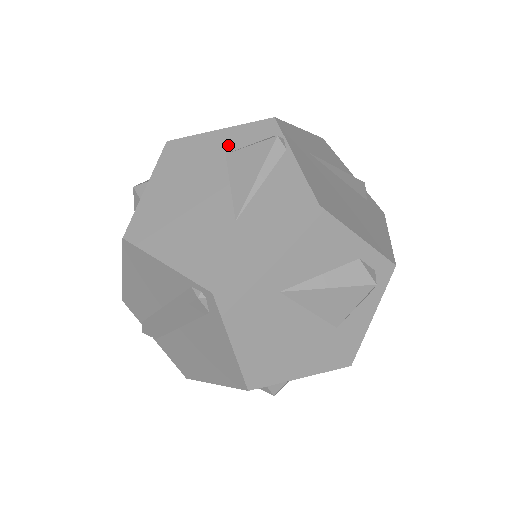
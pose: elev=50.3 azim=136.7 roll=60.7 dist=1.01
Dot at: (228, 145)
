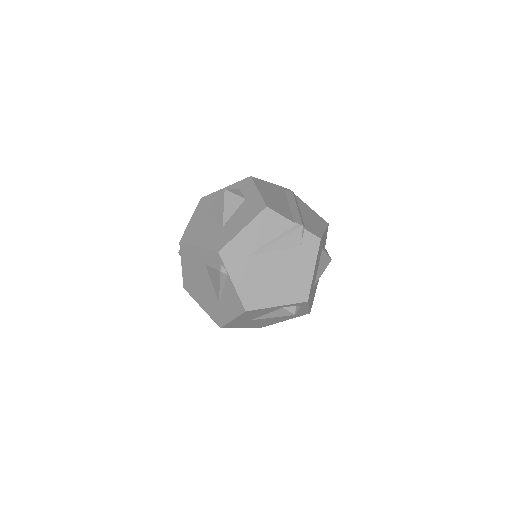
Dot at: (204, 259)
